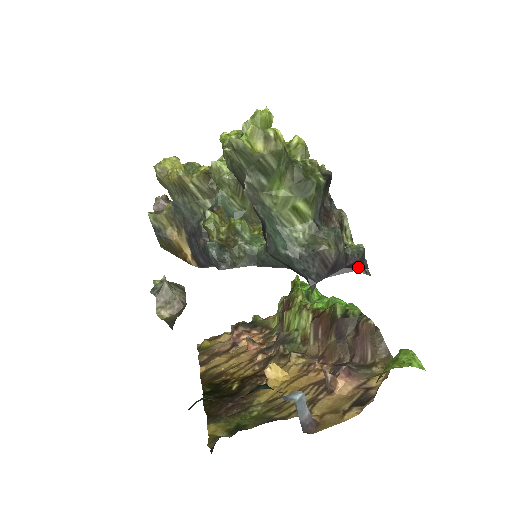
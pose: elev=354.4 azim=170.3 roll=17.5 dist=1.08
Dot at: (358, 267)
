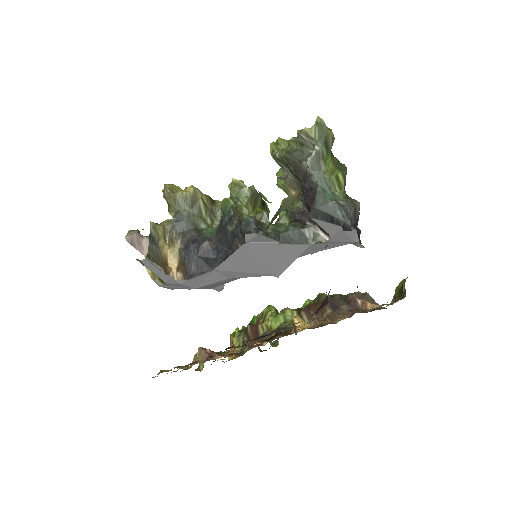
Dot at: (359, 237)
